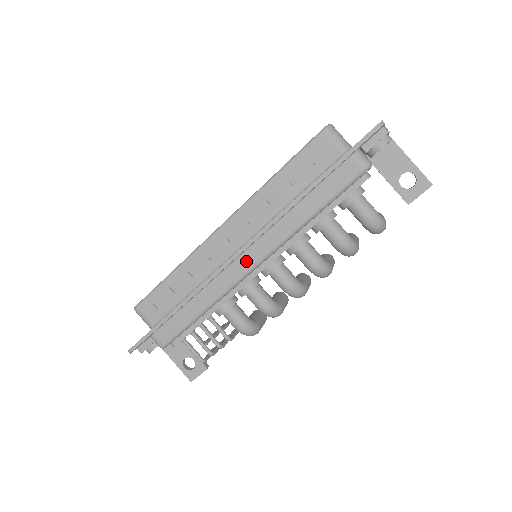
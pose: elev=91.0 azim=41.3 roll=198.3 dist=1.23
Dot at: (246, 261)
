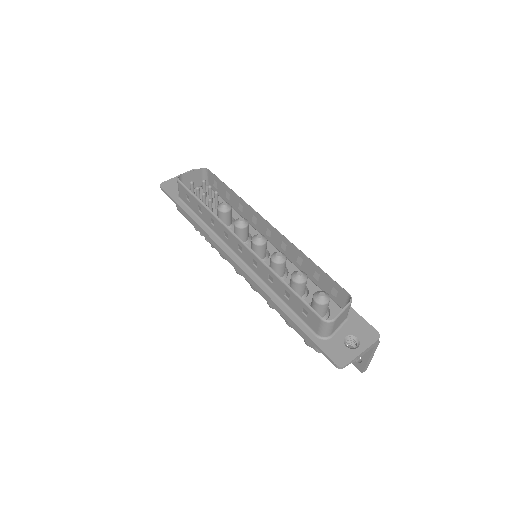
Dot at: occluded
